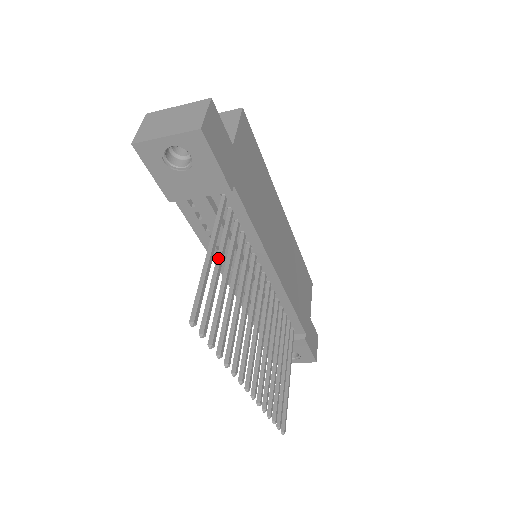
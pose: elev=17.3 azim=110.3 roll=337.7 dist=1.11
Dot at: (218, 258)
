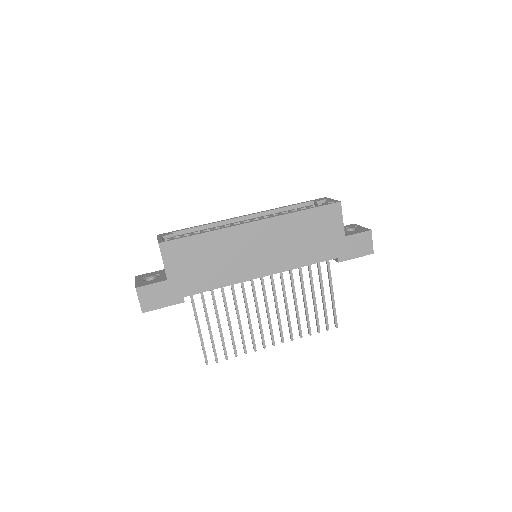
Dot at: (207, 323)
